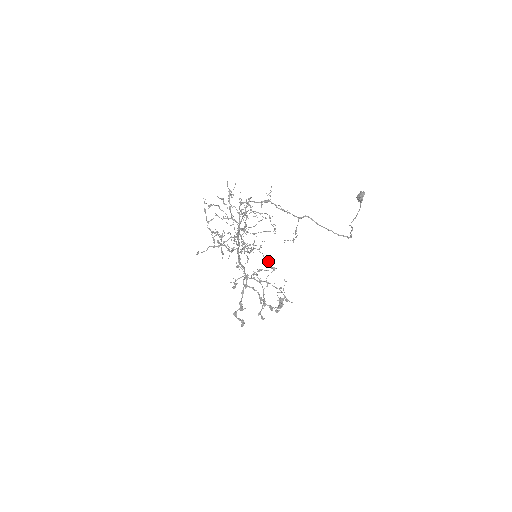
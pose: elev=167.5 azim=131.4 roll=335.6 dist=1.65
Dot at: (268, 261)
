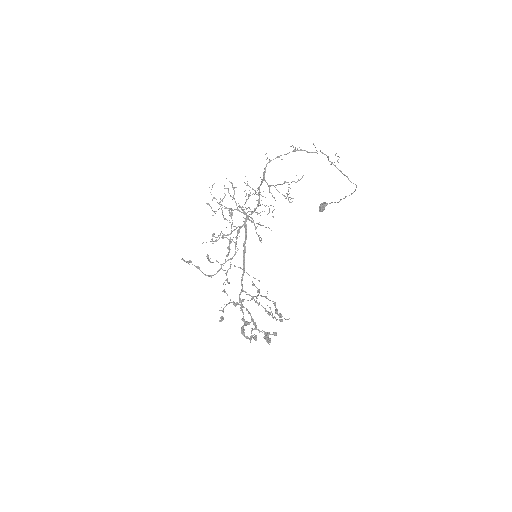
Dot at: occluded
